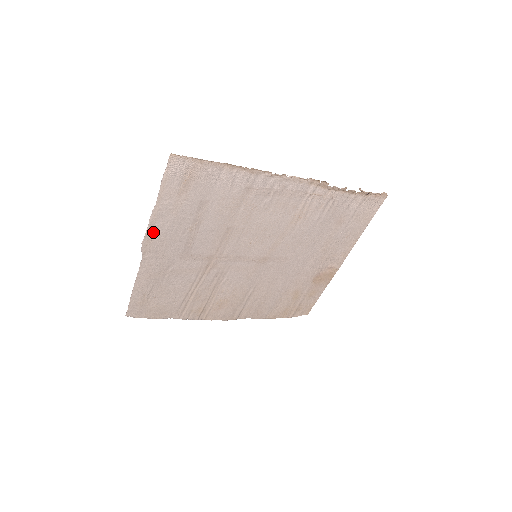
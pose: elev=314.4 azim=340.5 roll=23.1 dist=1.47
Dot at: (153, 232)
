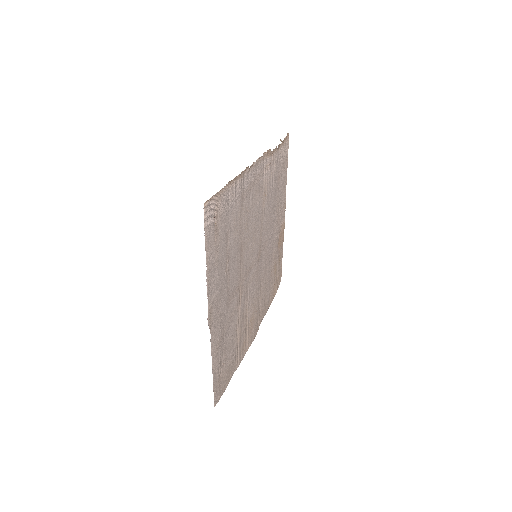
Dot at: (210, 299)
